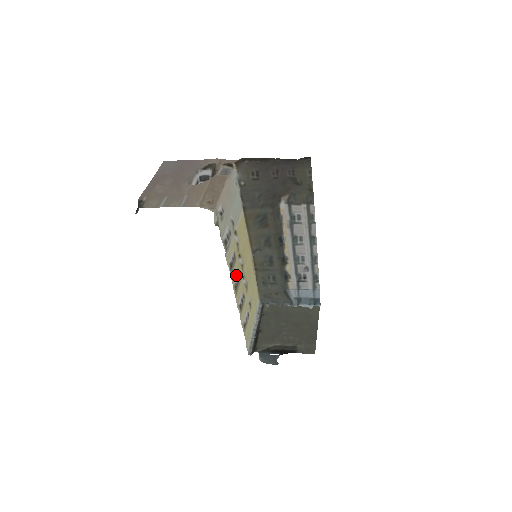
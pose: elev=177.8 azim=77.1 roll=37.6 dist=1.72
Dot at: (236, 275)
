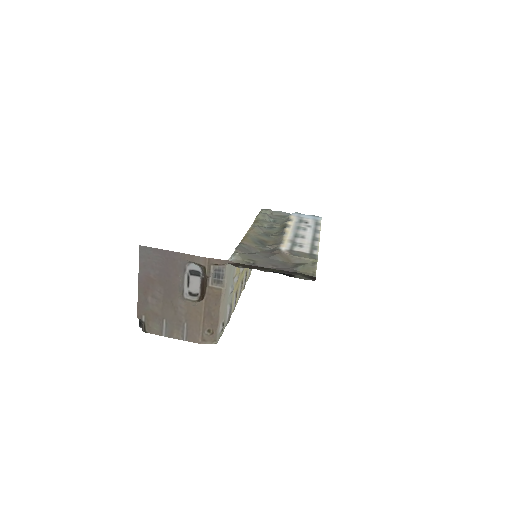
Dot at: (239, 290)
